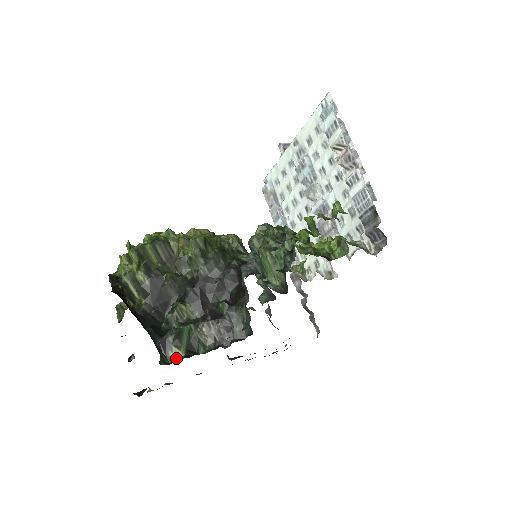
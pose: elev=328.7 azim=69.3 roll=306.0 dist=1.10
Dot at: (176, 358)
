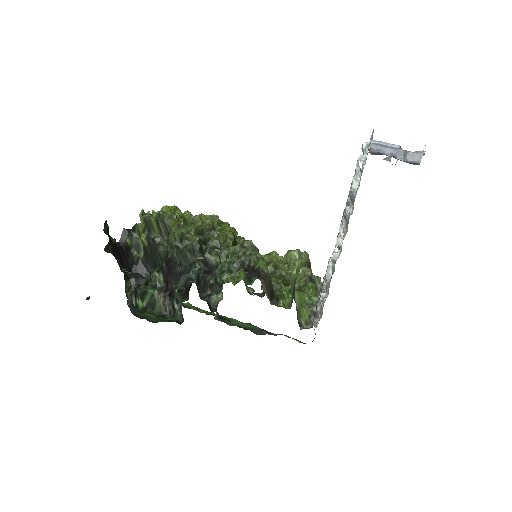
Dot at: (140, 306)
